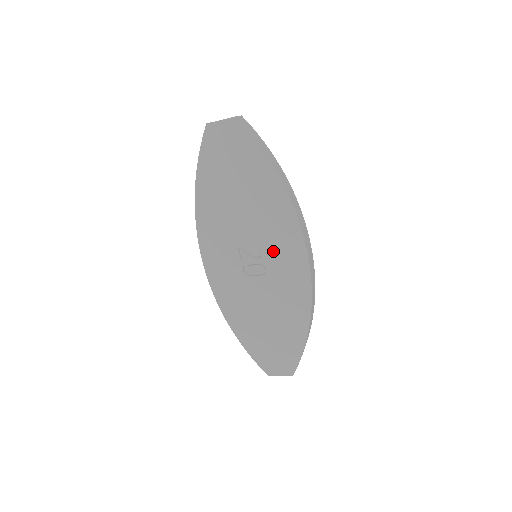
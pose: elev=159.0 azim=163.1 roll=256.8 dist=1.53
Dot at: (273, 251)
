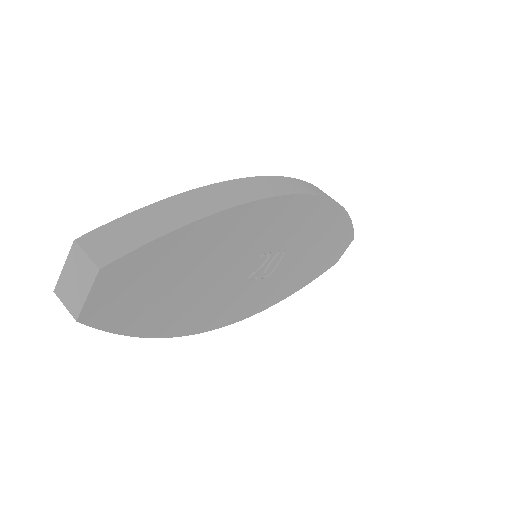
Dot at: (278, 239)
